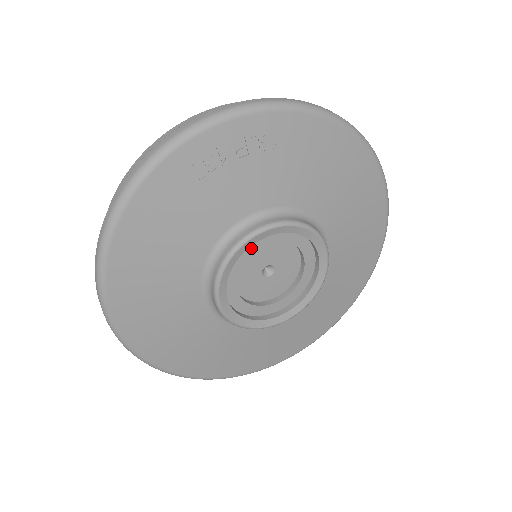
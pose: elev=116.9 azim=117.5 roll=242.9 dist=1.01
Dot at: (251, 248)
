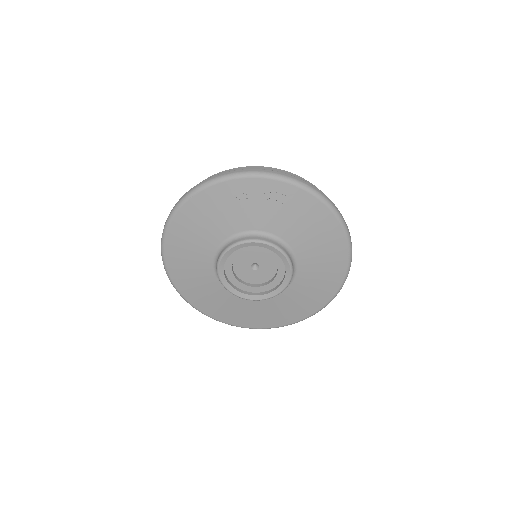
Dot at: (249, 248)
